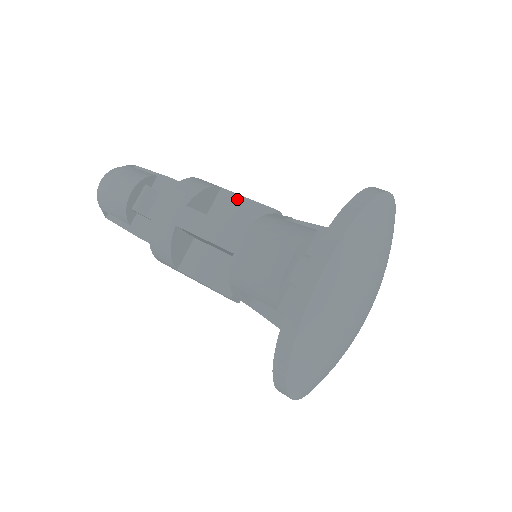
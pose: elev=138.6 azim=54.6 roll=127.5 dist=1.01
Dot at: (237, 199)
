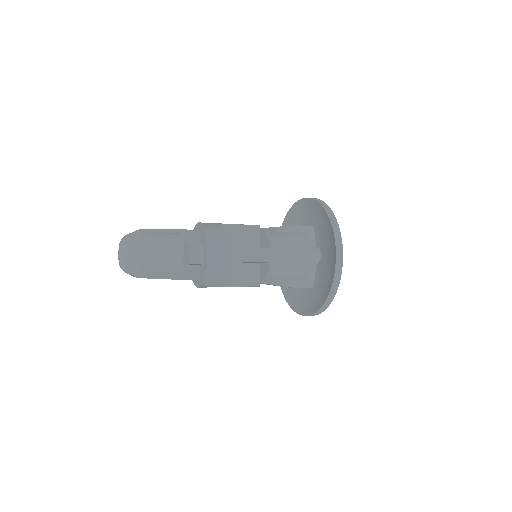
Dot at: (233, 228)
